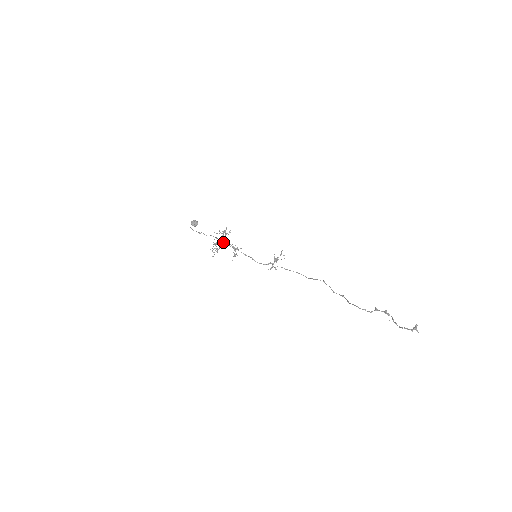
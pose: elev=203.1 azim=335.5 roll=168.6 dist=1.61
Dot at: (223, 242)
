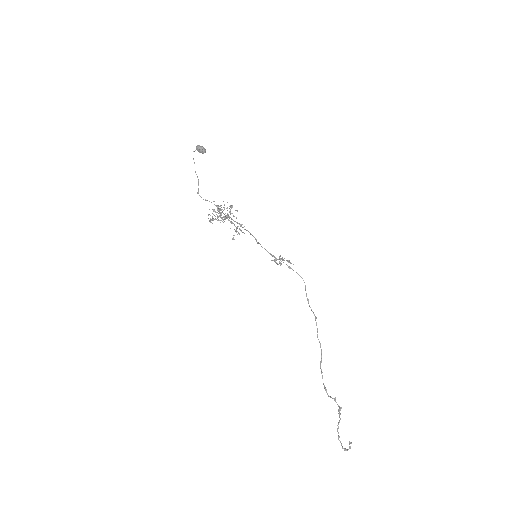
Dot at: occluded
